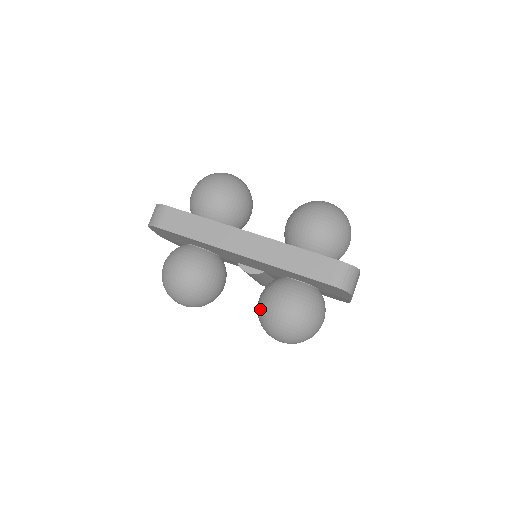
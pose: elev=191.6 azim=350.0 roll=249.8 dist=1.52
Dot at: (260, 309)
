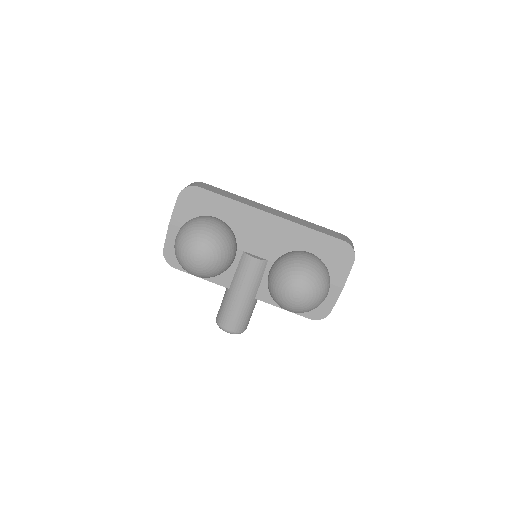
Dot at: (281, 262)
